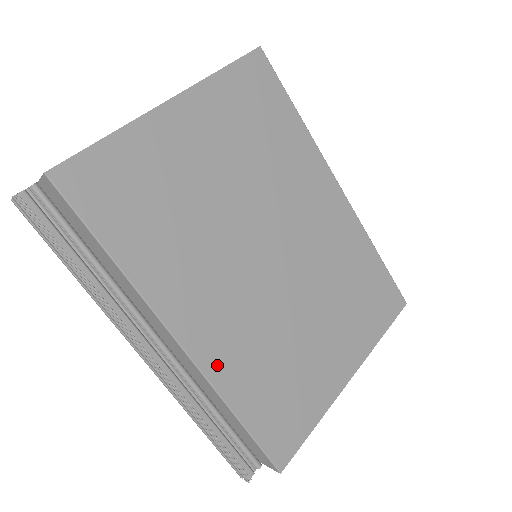
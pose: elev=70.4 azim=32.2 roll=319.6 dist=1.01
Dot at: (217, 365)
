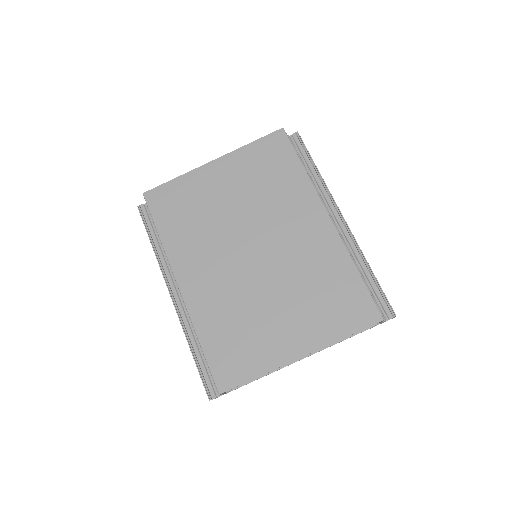
Dot at: (197, 307)
